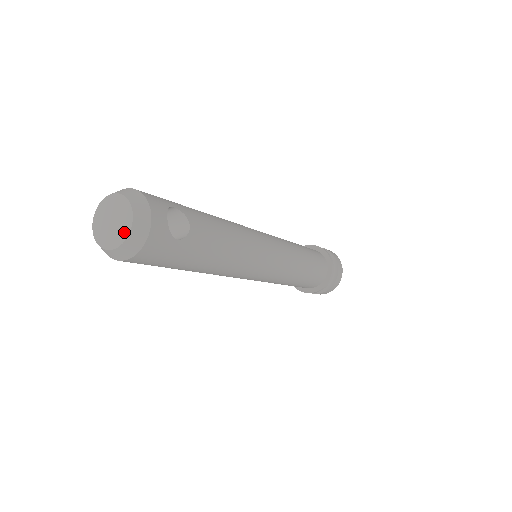
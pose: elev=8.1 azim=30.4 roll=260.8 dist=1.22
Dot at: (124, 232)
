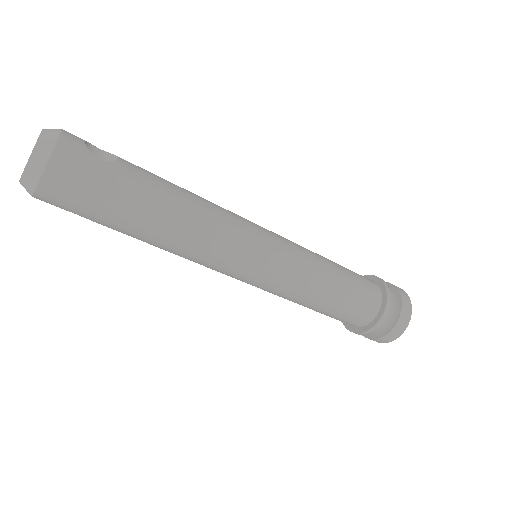
Dot at: (34, 146)
